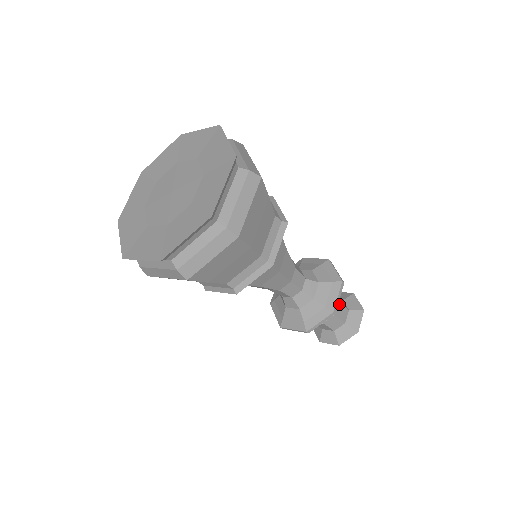
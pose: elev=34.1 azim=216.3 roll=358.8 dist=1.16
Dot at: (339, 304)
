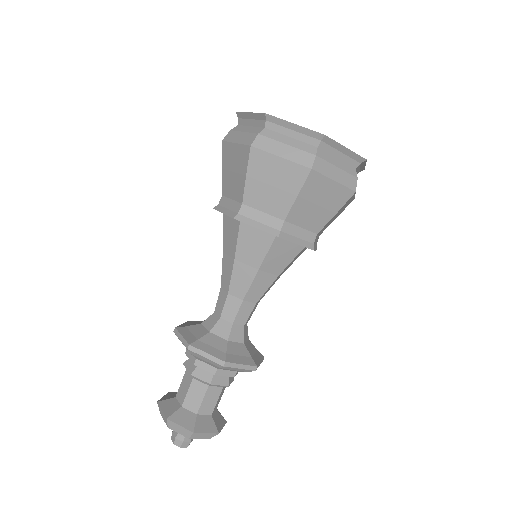
Dot at: occluded
